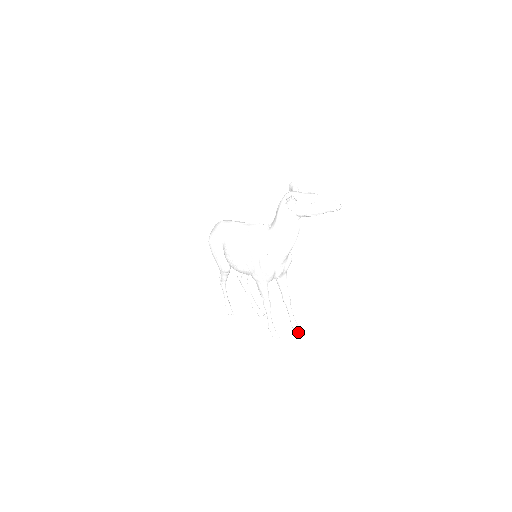
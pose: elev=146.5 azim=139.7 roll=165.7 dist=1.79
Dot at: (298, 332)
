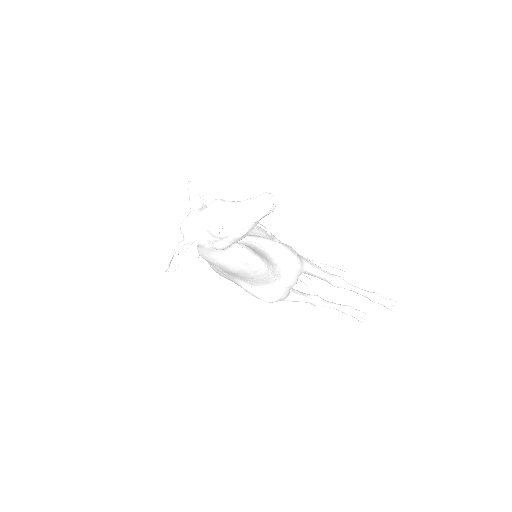
Dot at: (385, 306)
